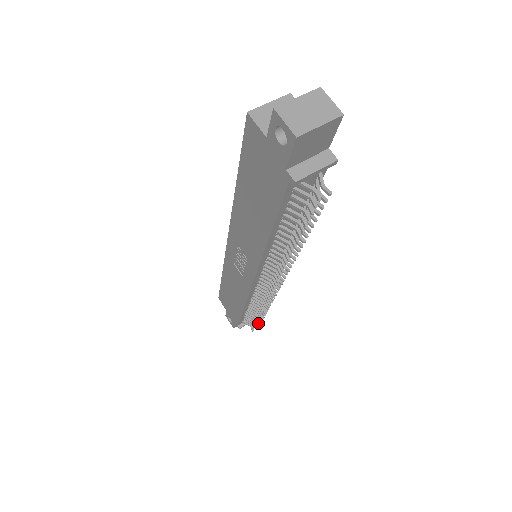
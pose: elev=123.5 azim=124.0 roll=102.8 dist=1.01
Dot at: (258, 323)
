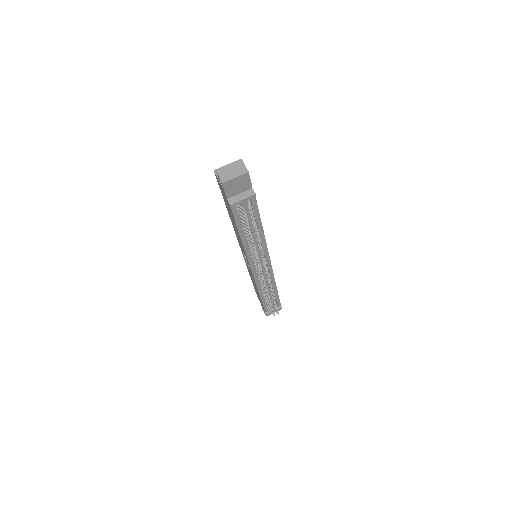
Dot at: (276, 310)
